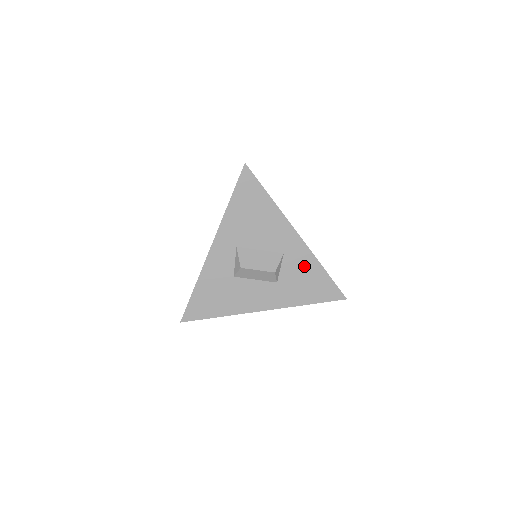
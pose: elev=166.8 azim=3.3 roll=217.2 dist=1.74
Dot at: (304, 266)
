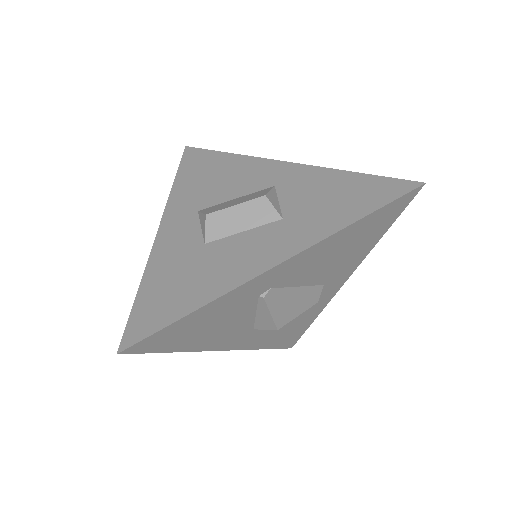
Dot at: (316, 184)
